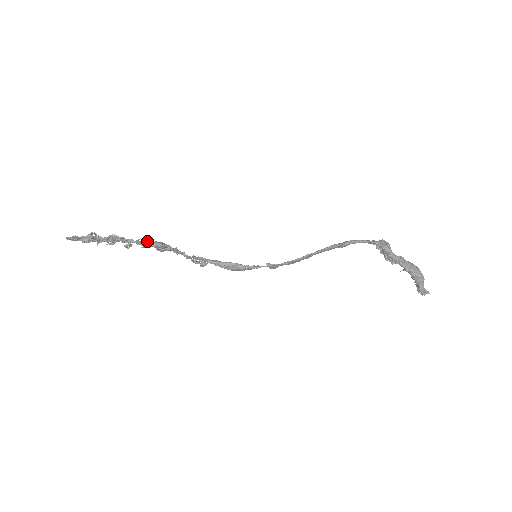
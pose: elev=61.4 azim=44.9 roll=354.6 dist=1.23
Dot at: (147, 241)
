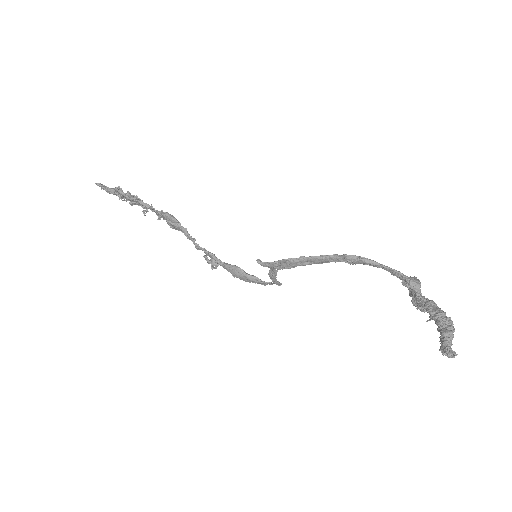
Dot at: occluded
